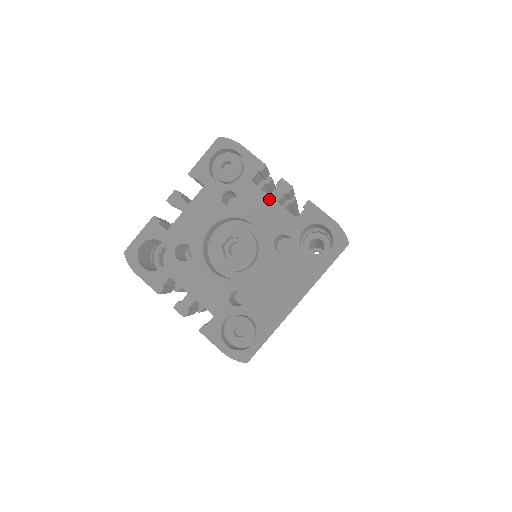
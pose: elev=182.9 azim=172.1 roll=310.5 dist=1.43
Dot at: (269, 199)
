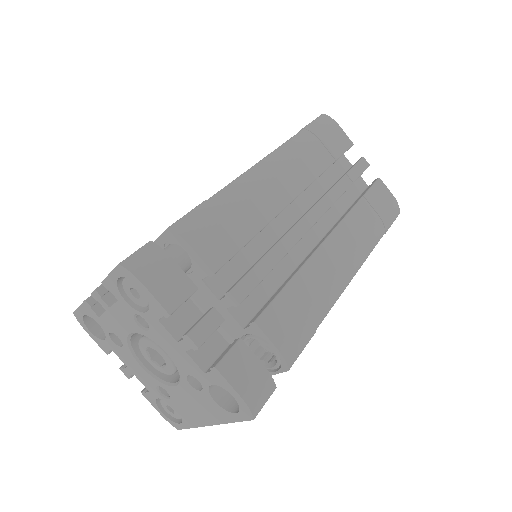
Dot at: (177, 344)
